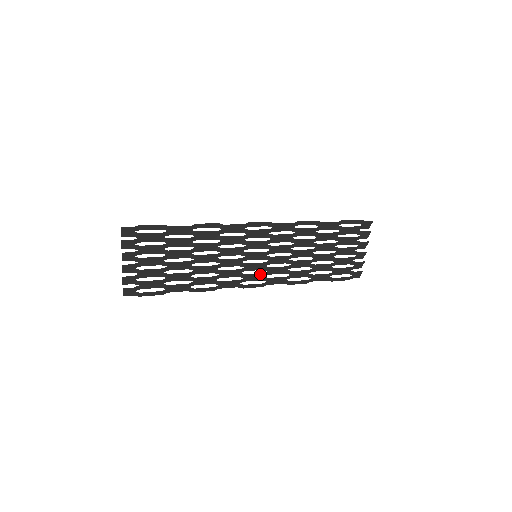
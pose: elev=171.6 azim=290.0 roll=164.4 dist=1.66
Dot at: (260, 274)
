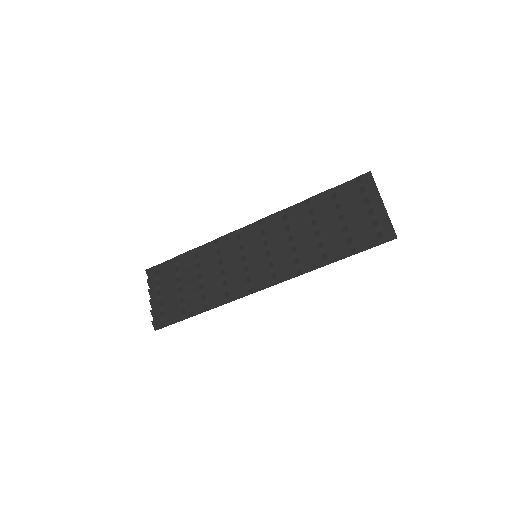
Dot at: (265, 272)
